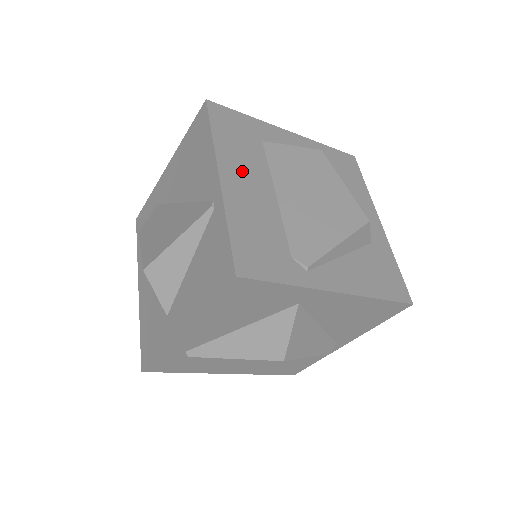
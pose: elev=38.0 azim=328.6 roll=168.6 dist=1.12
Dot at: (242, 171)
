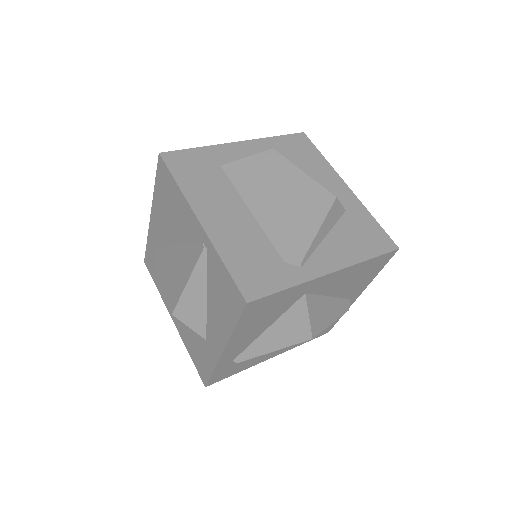
Dot at: (215, 205)
